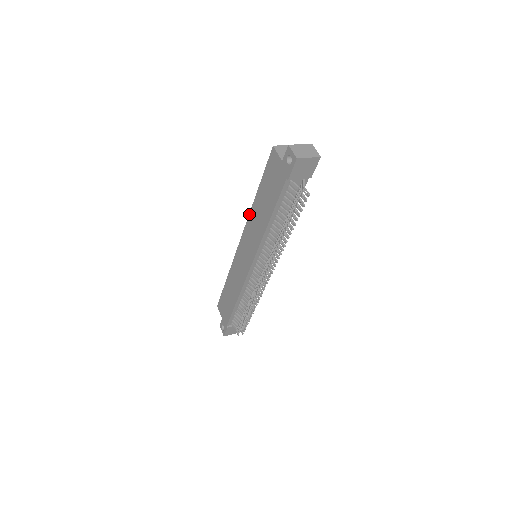
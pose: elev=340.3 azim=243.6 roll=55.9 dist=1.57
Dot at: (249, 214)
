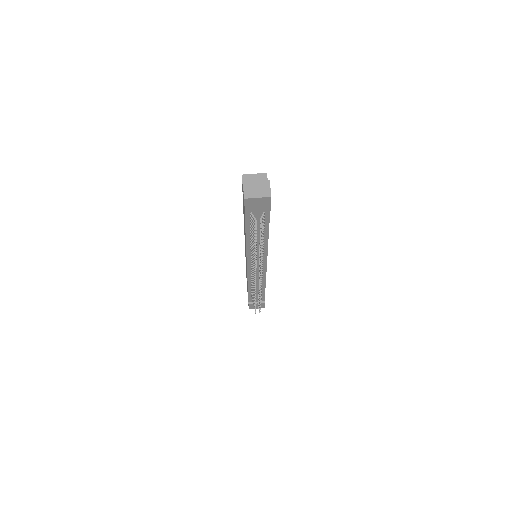
Dot at: occluded
